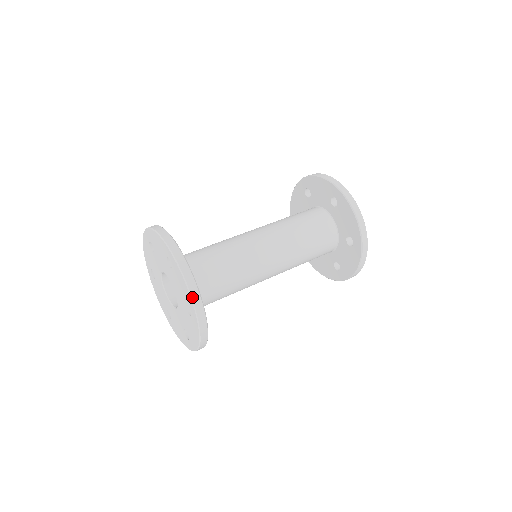
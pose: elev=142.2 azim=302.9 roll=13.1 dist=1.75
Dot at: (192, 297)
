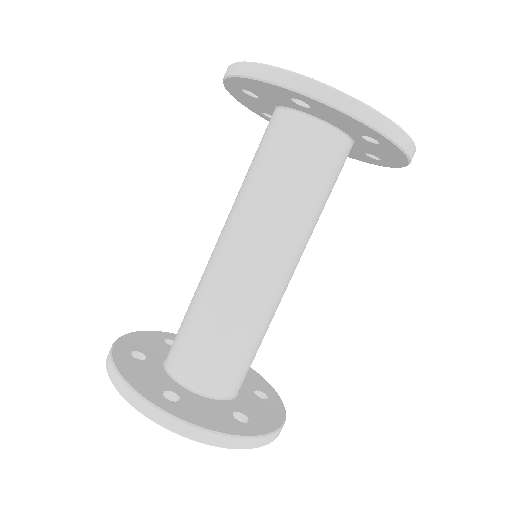
Dot at: (225, 447)
